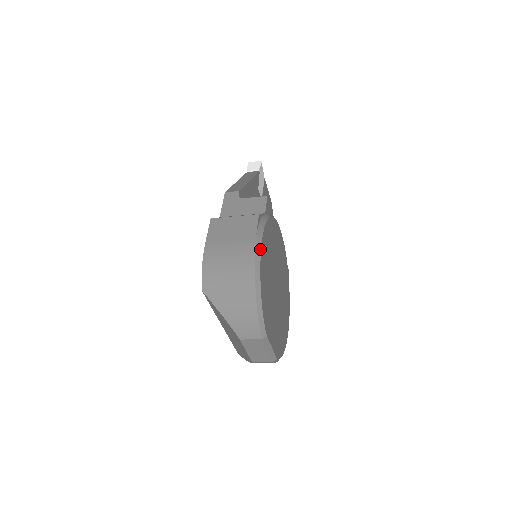
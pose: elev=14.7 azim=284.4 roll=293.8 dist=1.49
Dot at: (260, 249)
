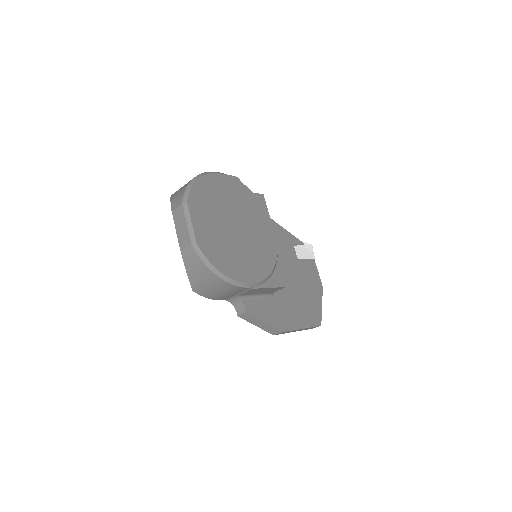
Dot at: (217, 173)
